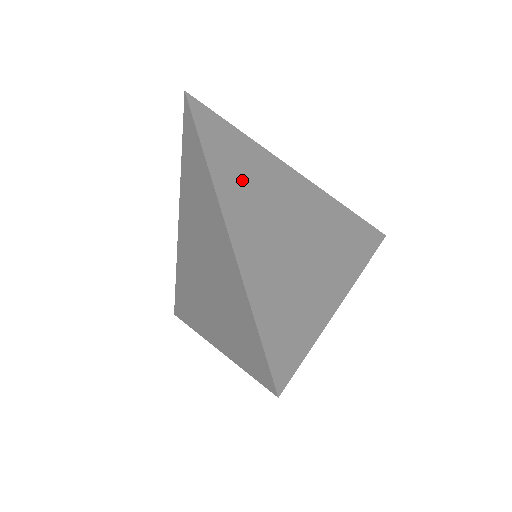
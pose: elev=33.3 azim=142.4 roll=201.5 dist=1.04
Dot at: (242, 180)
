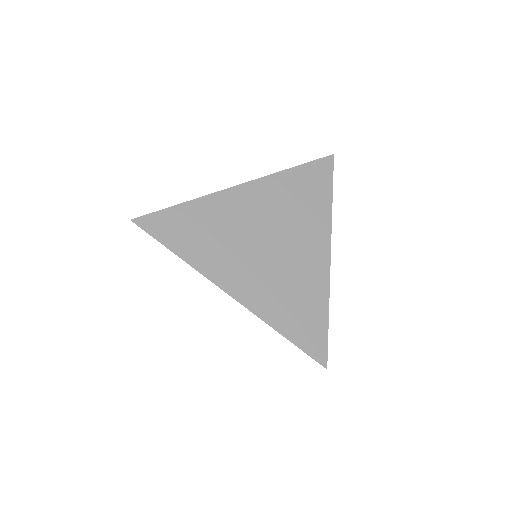
Dot at: (214, 246)
